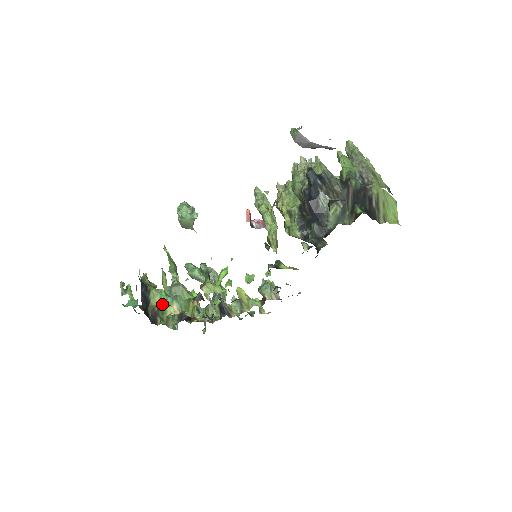
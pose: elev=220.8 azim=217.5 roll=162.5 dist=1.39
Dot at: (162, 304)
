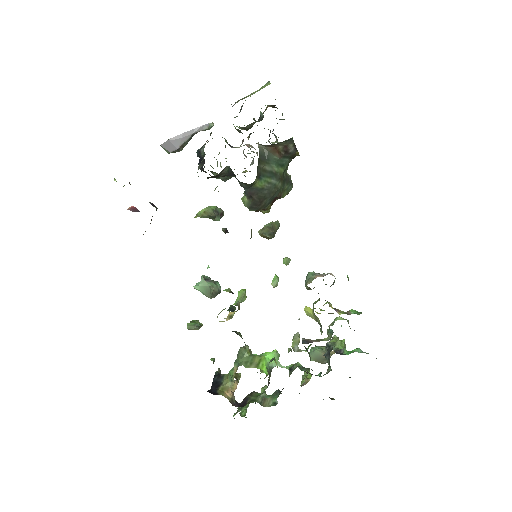
Dot at: (231, 378)
